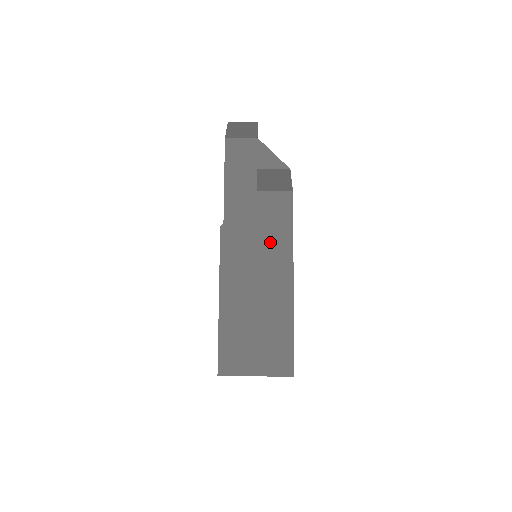
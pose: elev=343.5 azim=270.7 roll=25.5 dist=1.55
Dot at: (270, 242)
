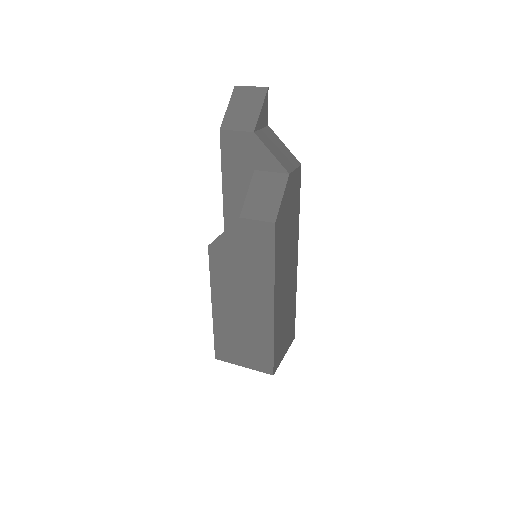
Dot at: (253, 269)
